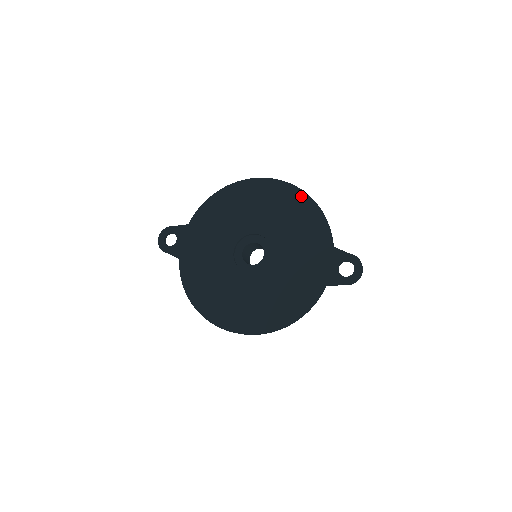
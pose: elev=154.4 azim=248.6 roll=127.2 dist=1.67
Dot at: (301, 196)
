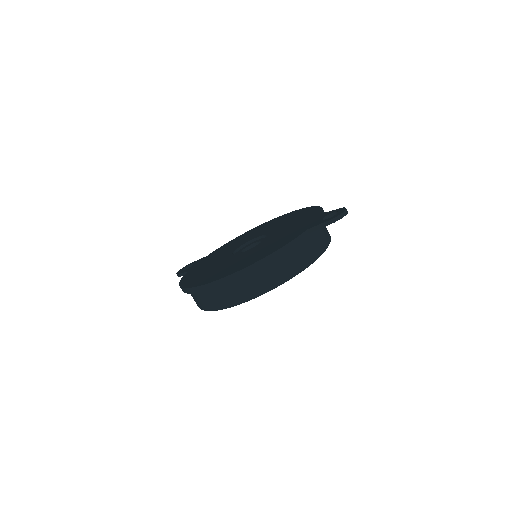
Dot at: (305, 209)
